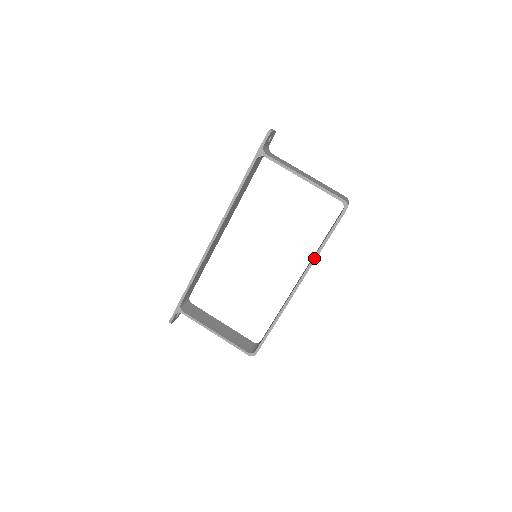
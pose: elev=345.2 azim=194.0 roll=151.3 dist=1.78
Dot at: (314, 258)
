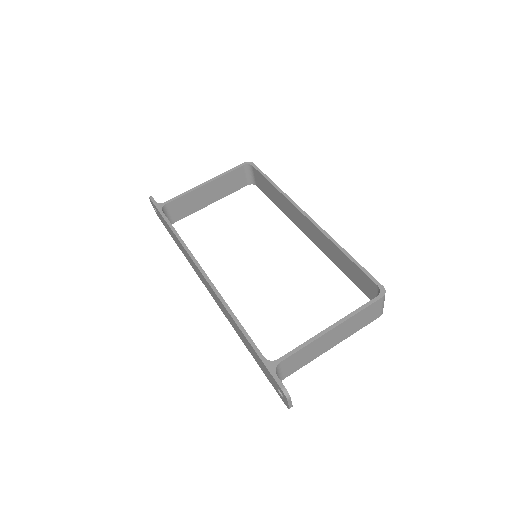
Dot at: (284, 195)
